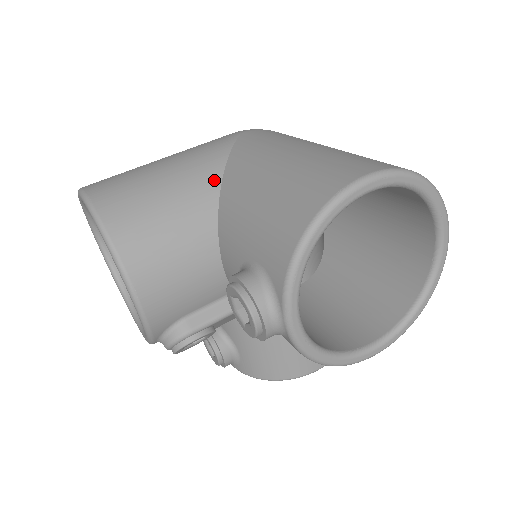
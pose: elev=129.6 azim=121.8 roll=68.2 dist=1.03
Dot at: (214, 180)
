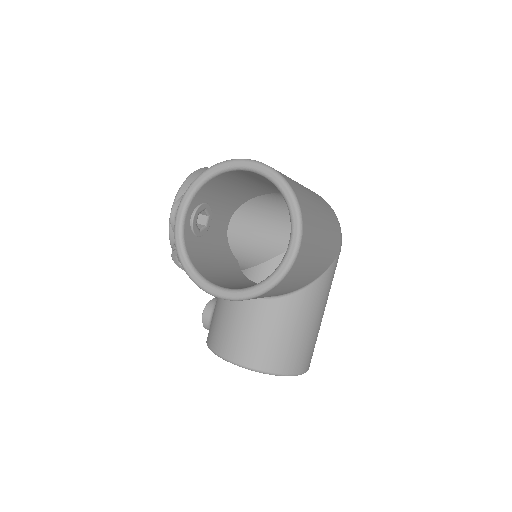
Dot at: occluded
